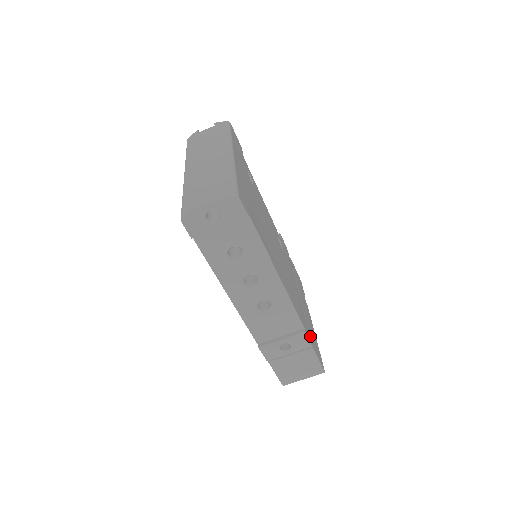
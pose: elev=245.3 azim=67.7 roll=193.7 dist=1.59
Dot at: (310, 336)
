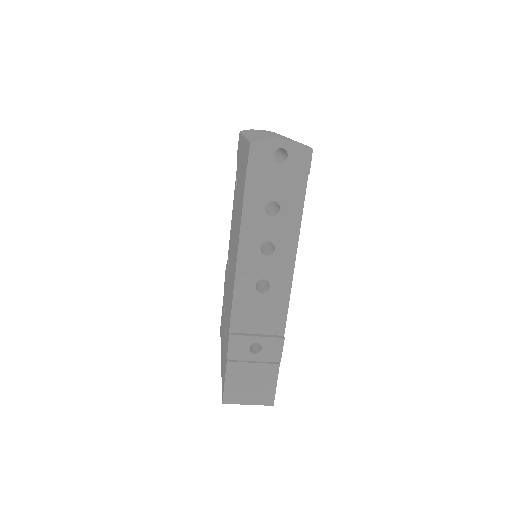
Dot at: occluded
